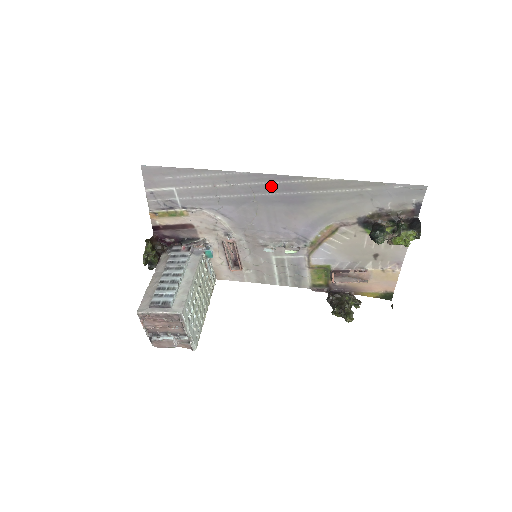
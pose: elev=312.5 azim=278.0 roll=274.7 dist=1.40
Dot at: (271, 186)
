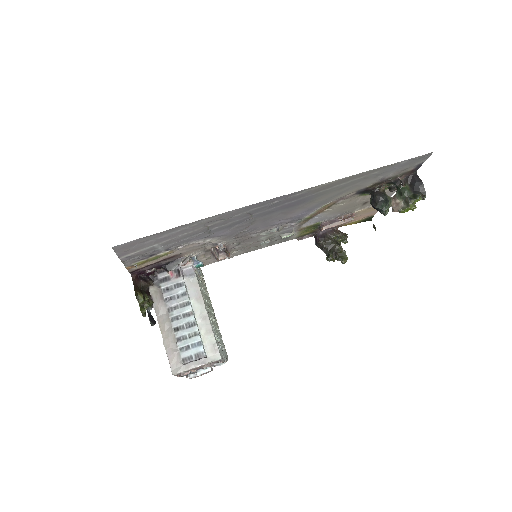
Dot at: (272, 205)
